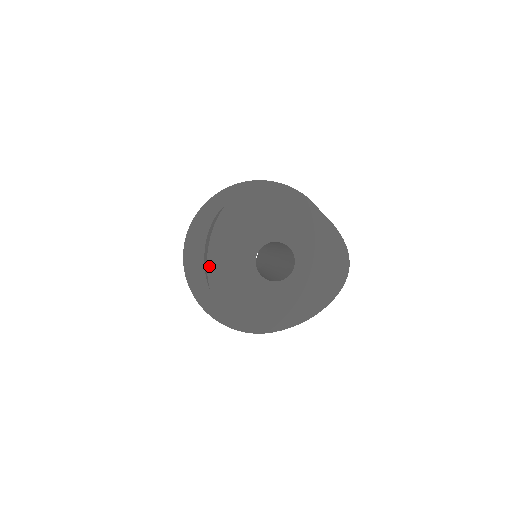
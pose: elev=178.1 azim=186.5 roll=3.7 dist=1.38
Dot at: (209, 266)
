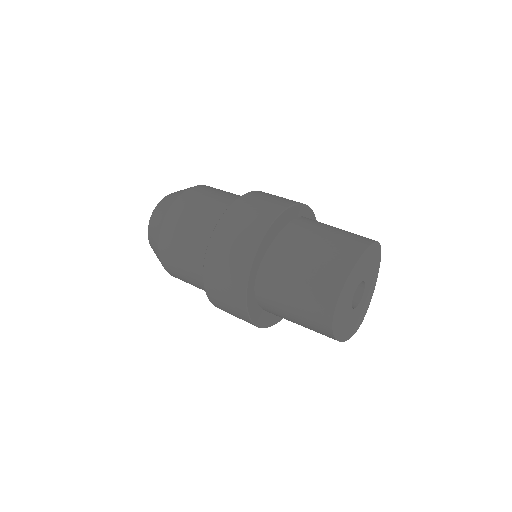
Dot at: (342, 341)
